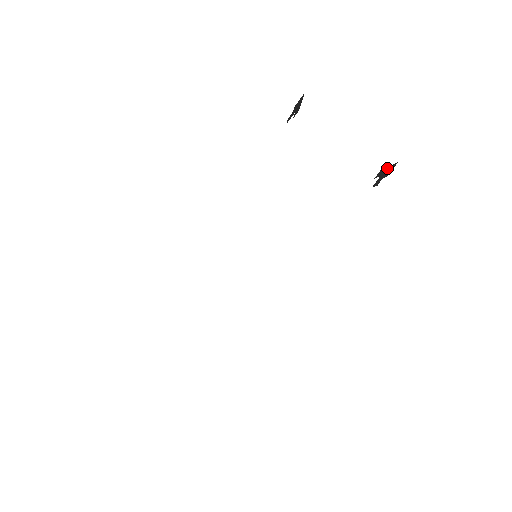
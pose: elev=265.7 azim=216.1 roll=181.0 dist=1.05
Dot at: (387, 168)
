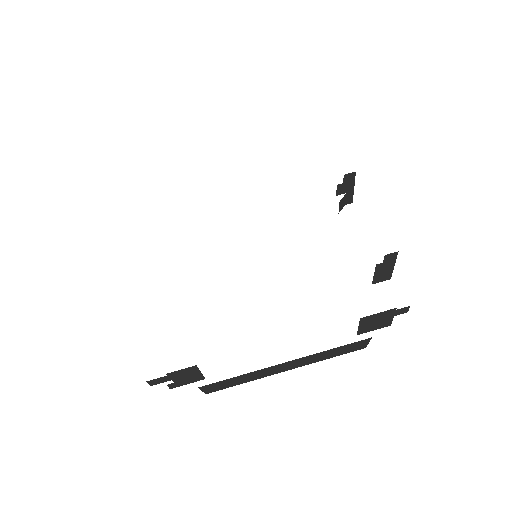
Dot at: occluded
